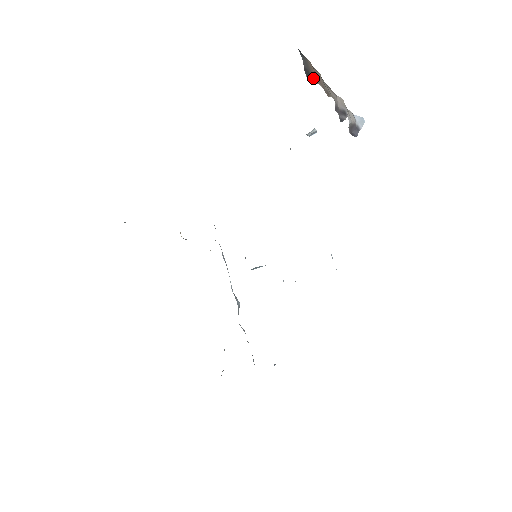
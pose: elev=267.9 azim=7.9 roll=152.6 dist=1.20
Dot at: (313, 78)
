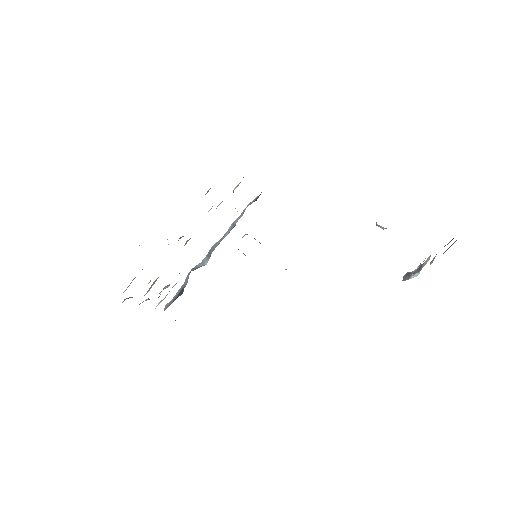
Dot at: (443, 253)
